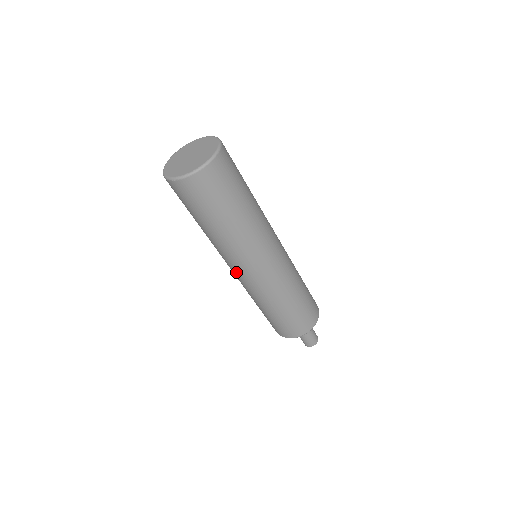
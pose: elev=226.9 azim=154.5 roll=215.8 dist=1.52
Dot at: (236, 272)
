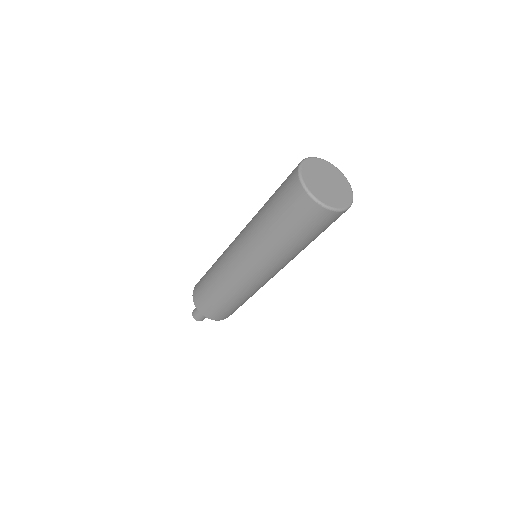
Dot at: (246, 268)
